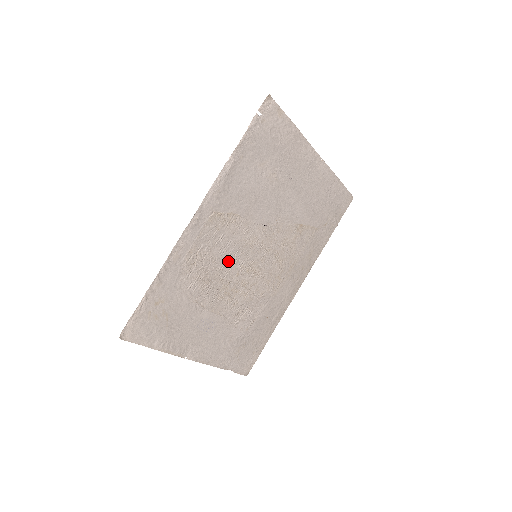
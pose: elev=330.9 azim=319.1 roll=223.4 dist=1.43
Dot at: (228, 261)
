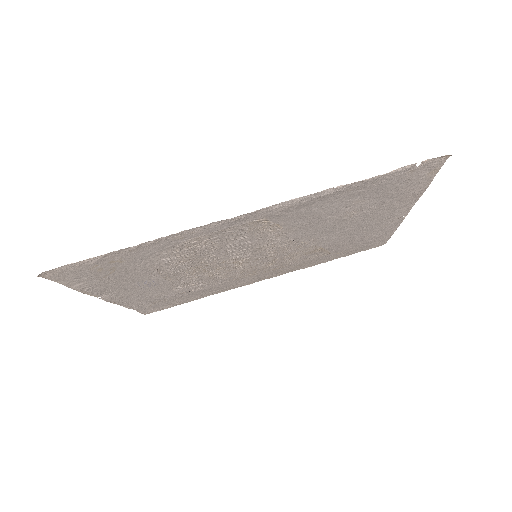
Dot at: (226, 252)
